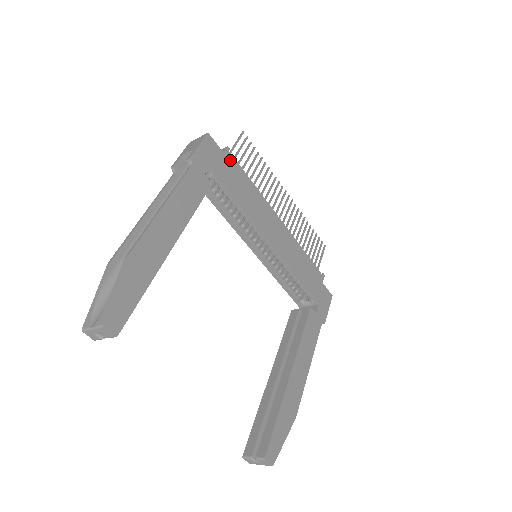
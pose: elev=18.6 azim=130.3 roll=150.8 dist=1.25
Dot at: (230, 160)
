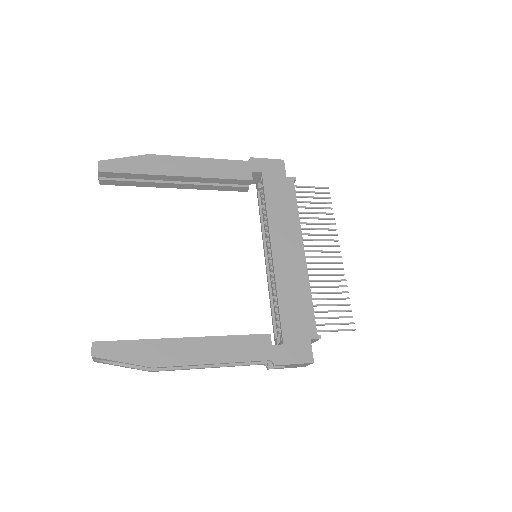
Dot at: (289, 184)
